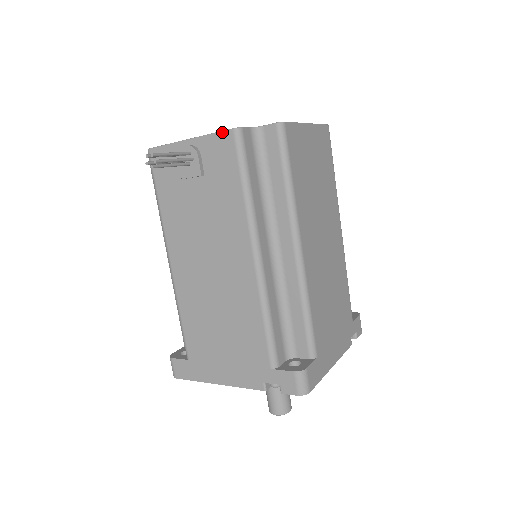
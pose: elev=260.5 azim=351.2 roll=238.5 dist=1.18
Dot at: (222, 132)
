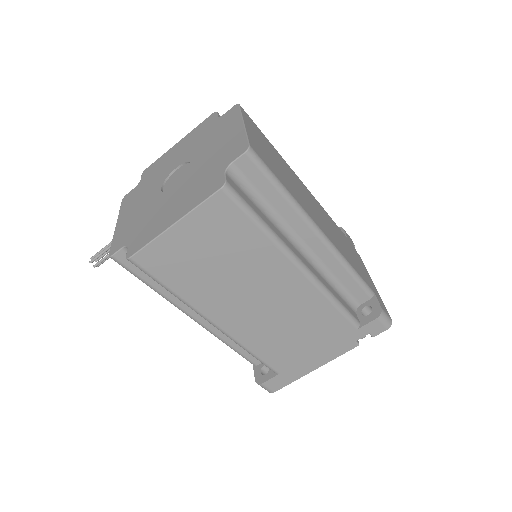
Dot at: (111, 249)
